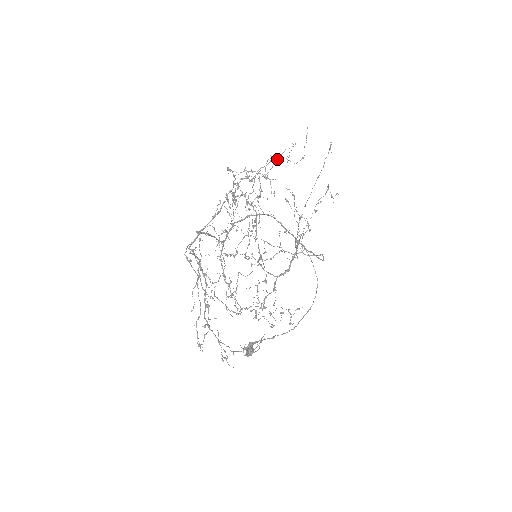
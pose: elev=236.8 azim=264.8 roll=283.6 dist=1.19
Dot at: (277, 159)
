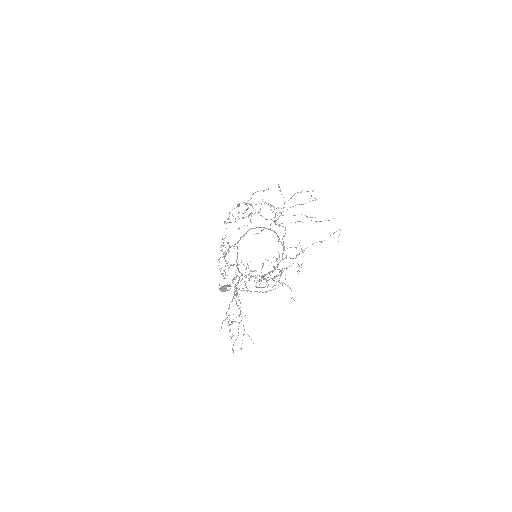
Dot at: occluded
